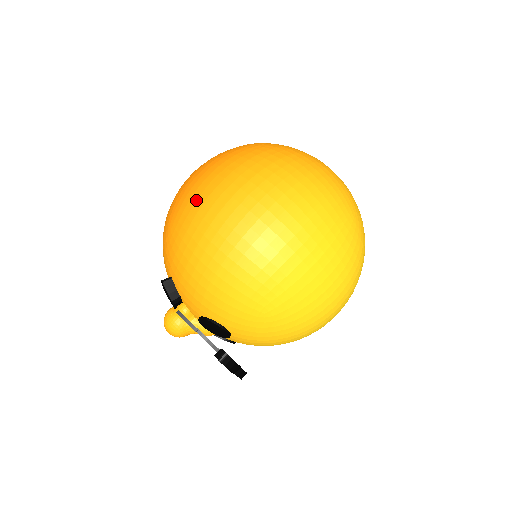
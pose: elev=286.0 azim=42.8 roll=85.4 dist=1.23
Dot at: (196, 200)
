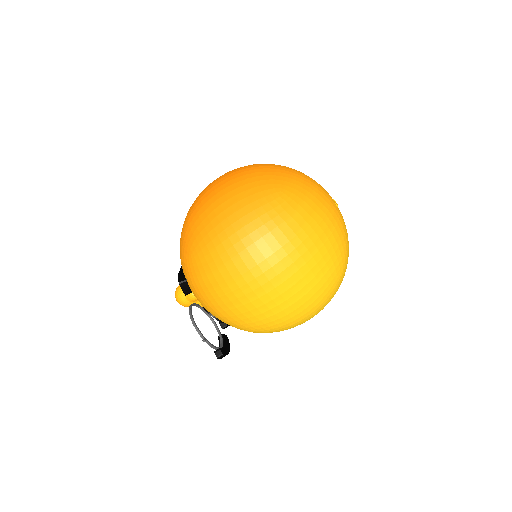
Dot at: (218, 256)
